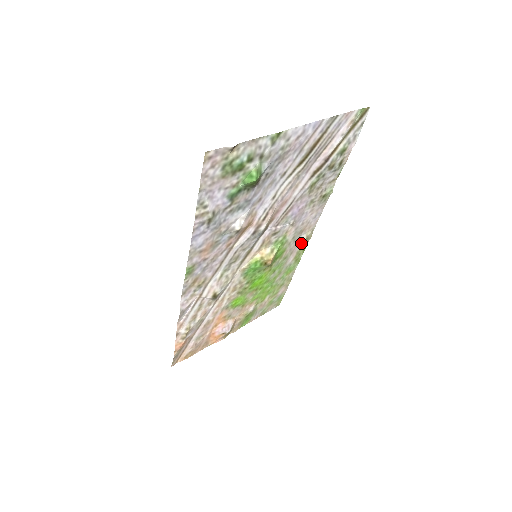
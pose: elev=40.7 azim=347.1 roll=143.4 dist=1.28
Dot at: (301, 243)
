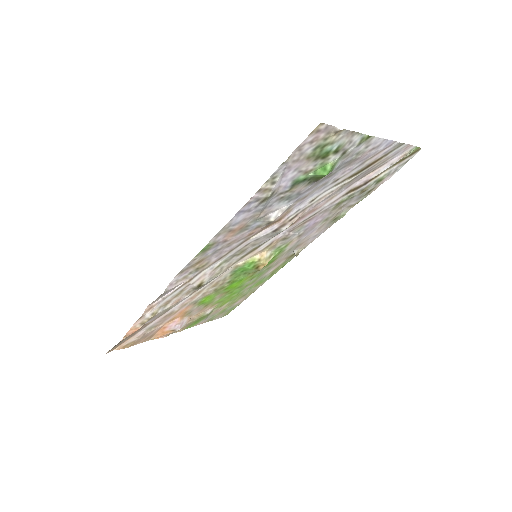
Dot at: (288, 258)
